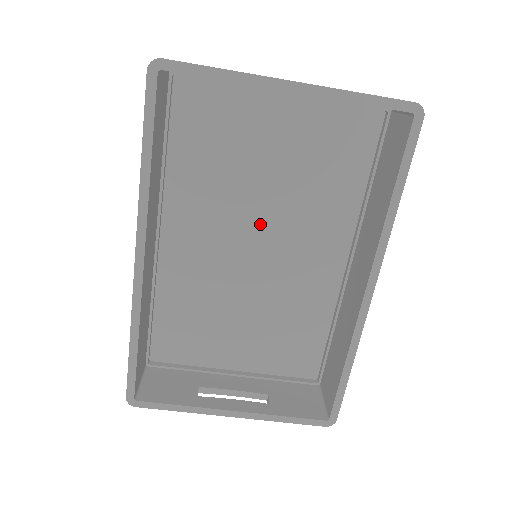
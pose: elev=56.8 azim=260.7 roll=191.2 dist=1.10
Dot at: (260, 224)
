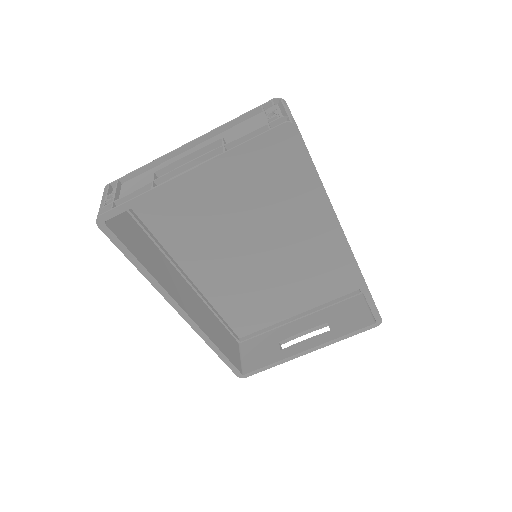
Dot at: (245, 231)
